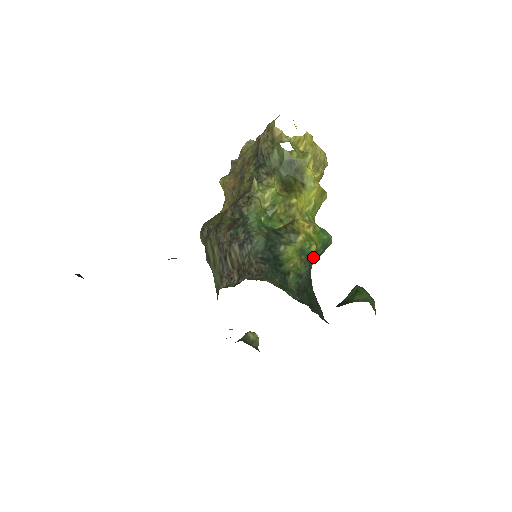
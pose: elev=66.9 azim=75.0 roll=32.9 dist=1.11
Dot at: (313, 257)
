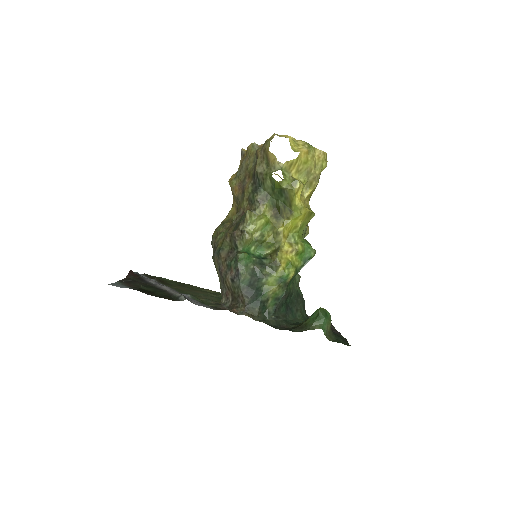
Dot at: (292, 278)
